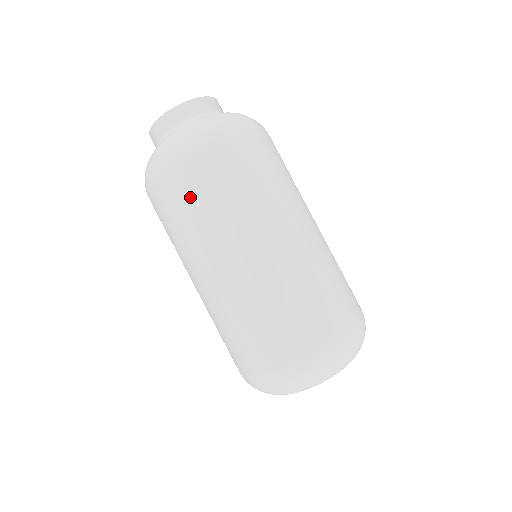
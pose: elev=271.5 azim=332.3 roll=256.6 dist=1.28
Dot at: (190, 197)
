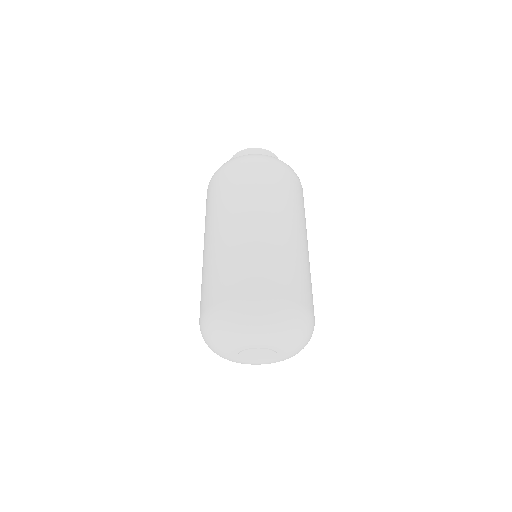
Dot at: (265, 180)
